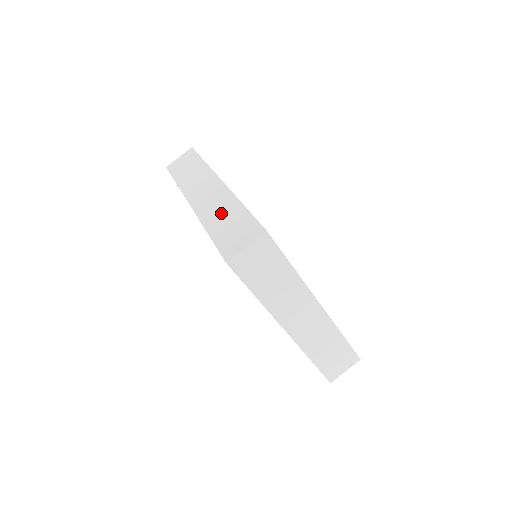
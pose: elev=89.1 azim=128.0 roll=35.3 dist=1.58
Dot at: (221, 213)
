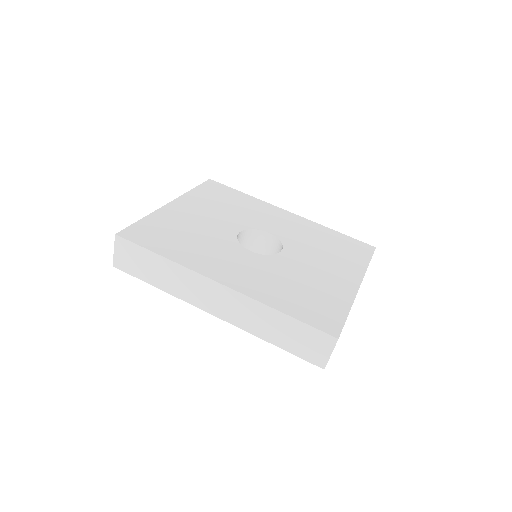
Dot at: (266, 324)
